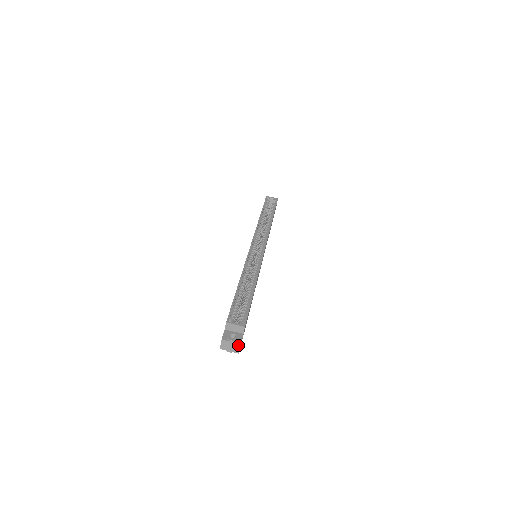
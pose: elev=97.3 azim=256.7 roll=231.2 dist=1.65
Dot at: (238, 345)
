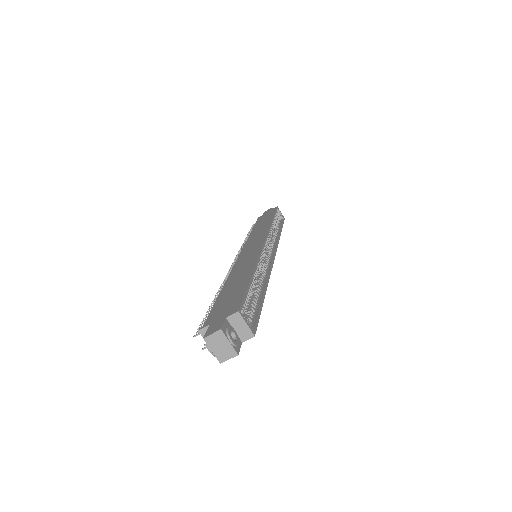
Dot at: (233, 353)
